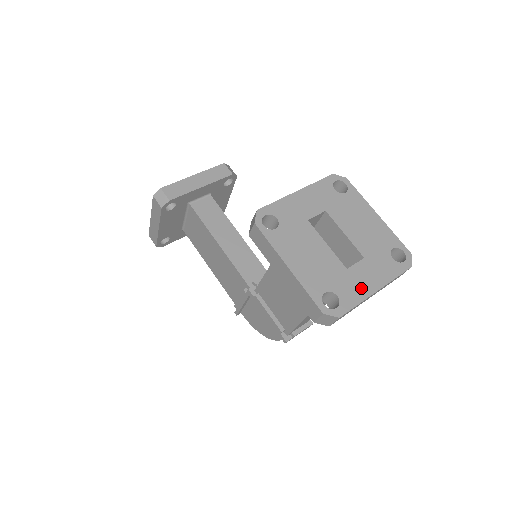
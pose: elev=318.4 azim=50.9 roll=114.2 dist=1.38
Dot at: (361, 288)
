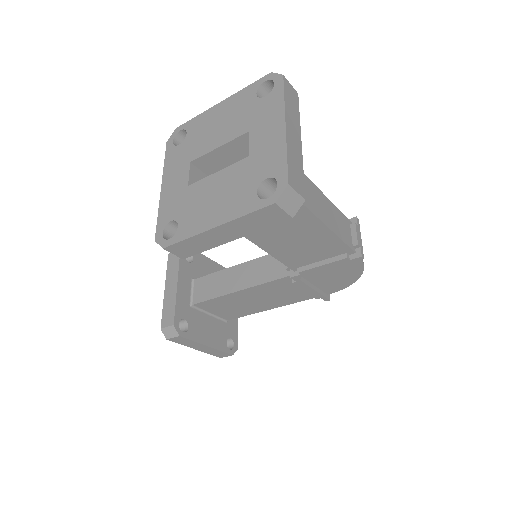
Dot at: (273, 146)
